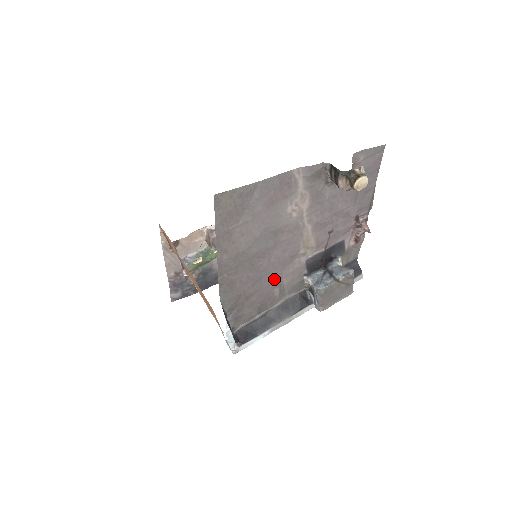
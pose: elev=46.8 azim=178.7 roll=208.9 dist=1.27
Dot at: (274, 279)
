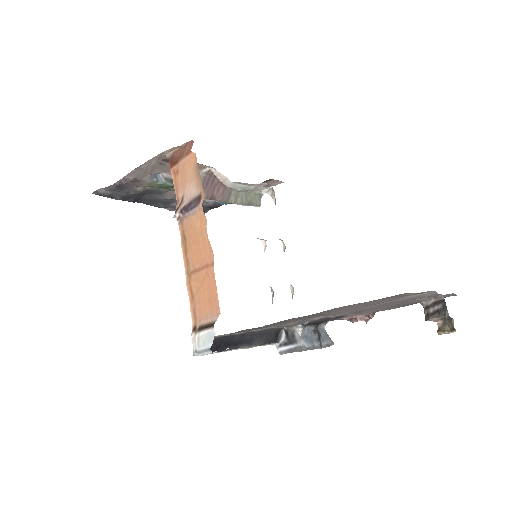
Dot at: occluded
